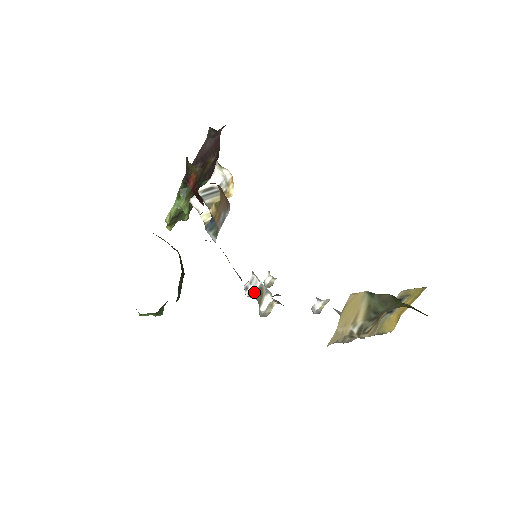
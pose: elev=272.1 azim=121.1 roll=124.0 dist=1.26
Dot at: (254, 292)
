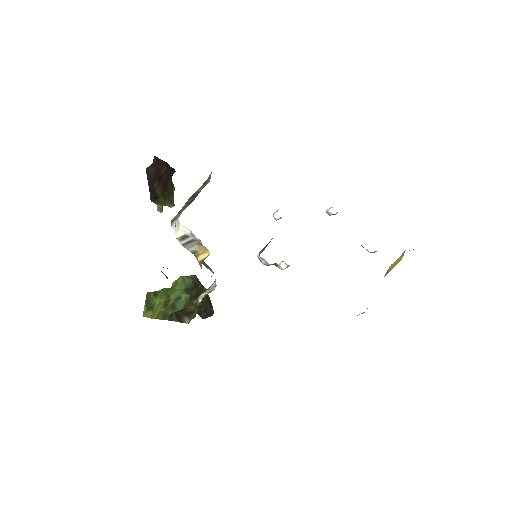
Dot at: (268, 265)
